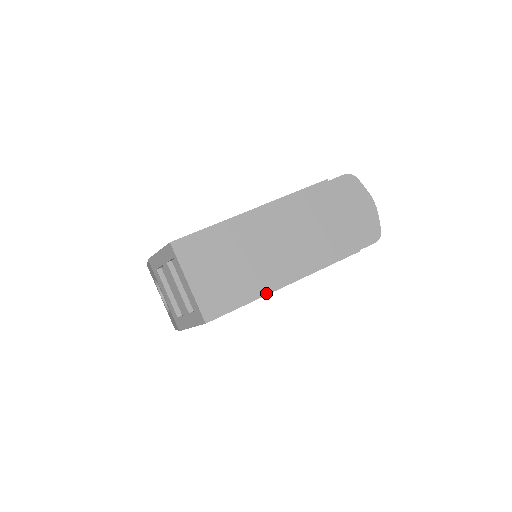
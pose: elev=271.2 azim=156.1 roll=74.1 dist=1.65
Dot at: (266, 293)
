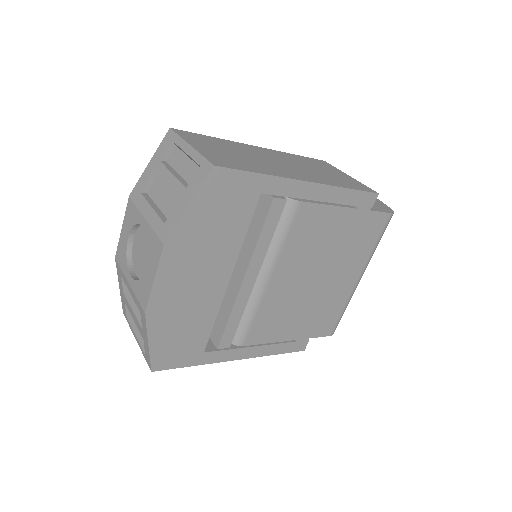
Dot at: (285, 177)
